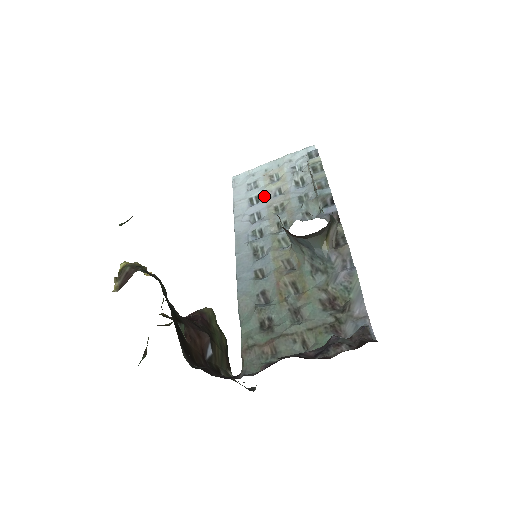
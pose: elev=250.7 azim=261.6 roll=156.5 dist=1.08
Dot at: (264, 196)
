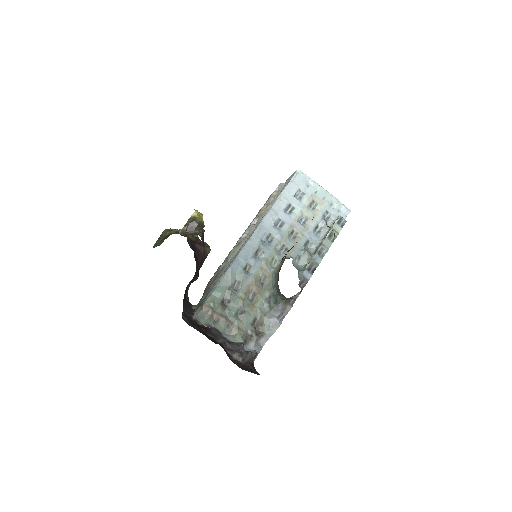
Dot at: (297, 213)
